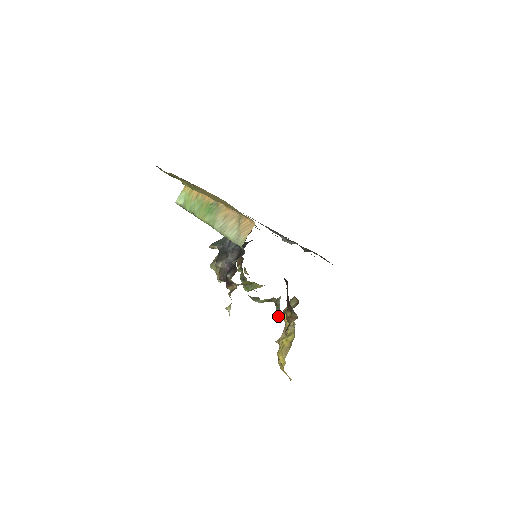
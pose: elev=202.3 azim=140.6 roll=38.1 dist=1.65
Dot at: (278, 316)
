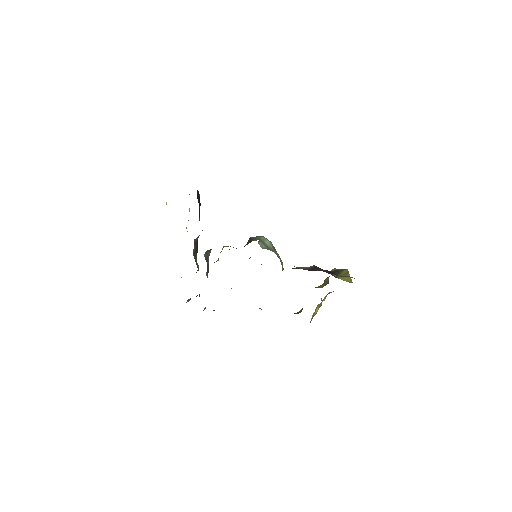
Dot at: occluded
